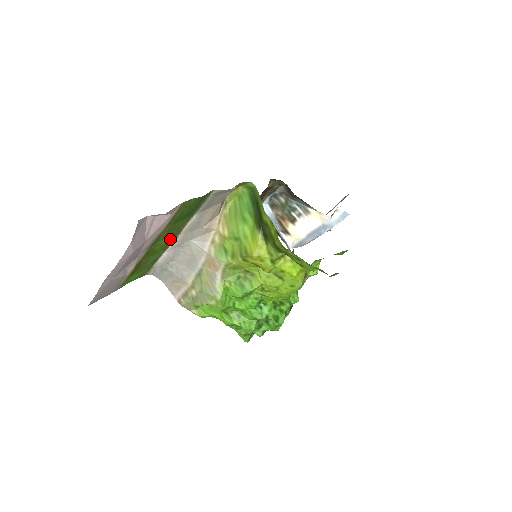
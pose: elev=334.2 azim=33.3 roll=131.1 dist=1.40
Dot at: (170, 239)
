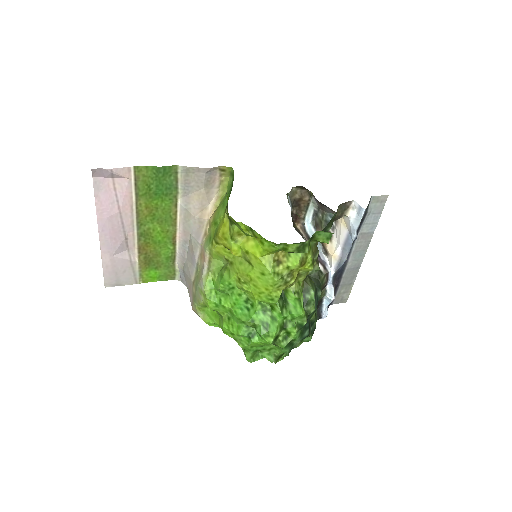
Dot at: (168, 228)
